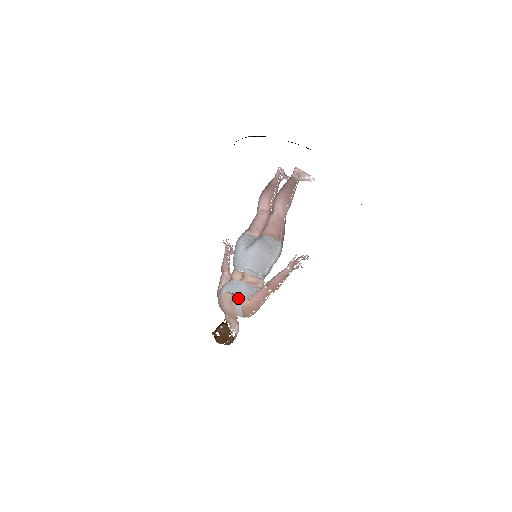
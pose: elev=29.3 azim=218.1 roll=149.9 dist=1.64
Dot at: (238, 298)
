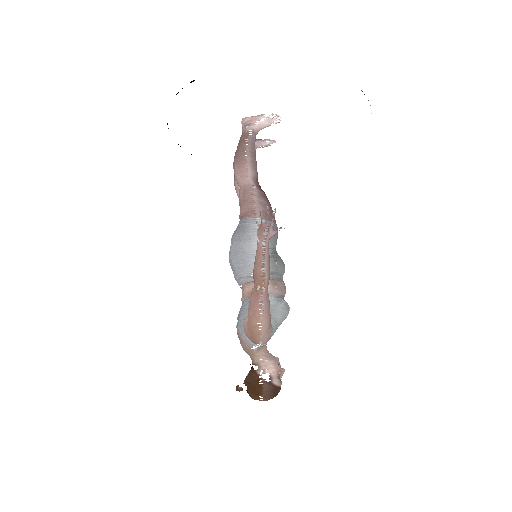
Dot at: (238, 323)
